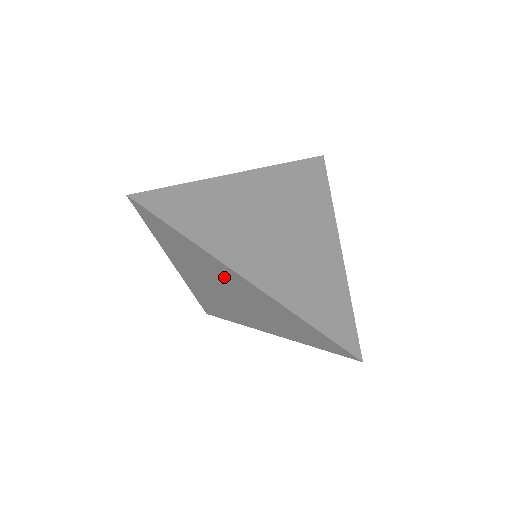
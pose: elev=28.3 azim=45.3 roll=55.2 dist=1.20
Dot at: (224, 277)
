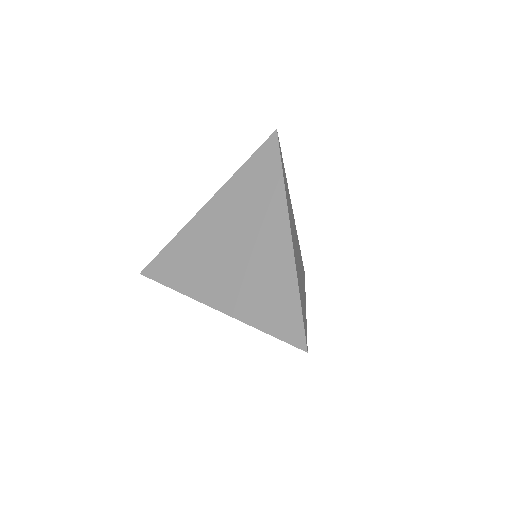
Dot at: occluded
